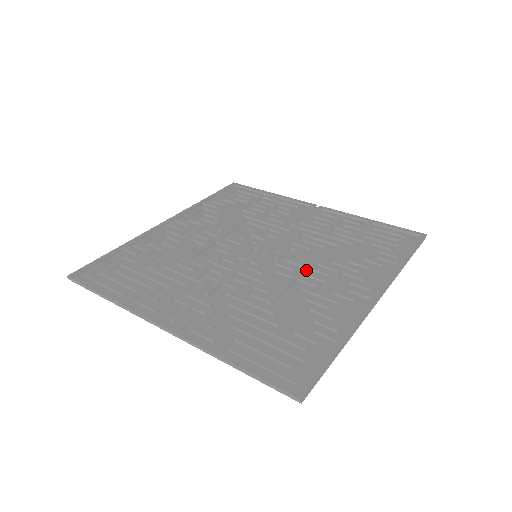
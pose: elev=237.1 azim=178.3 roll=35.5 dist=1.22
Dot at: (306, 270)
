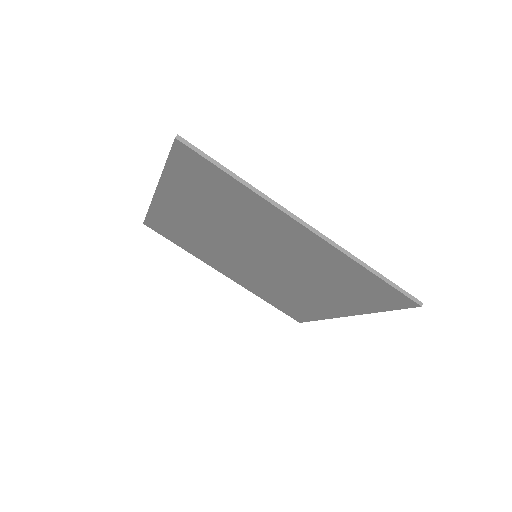
Dot at: (279, 247)
